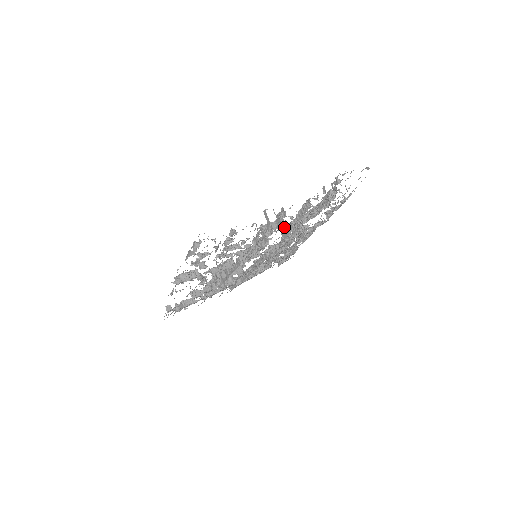
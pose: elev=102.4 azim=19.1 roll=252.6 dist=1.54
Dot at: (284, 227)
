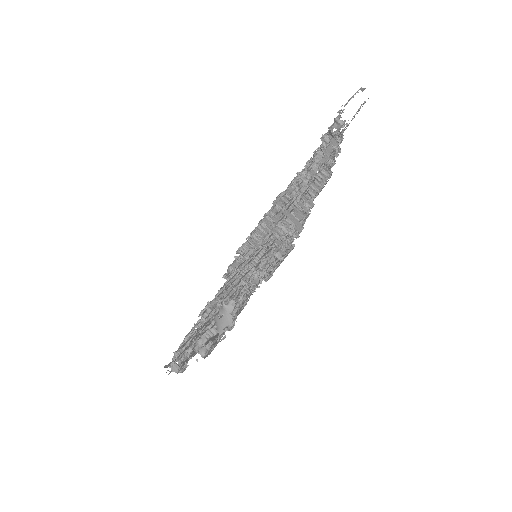
Dot at: occluded
